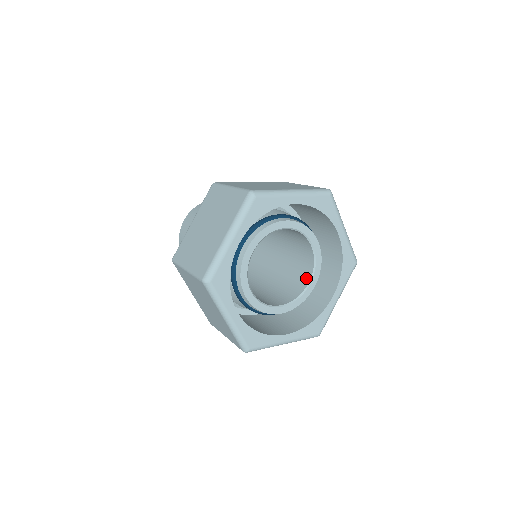
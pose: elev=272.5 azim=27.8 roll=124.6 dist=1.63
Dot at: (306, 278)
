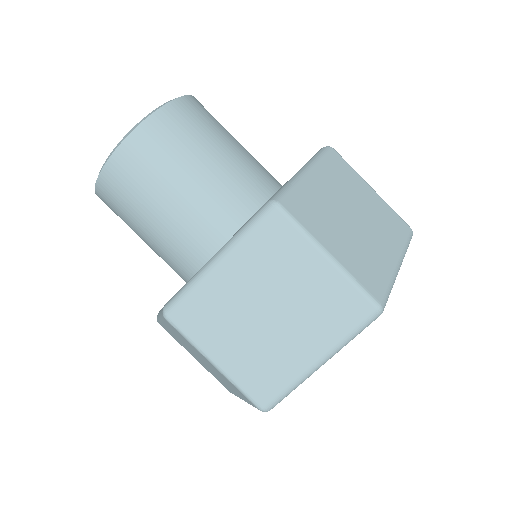
Dot at: occluded
